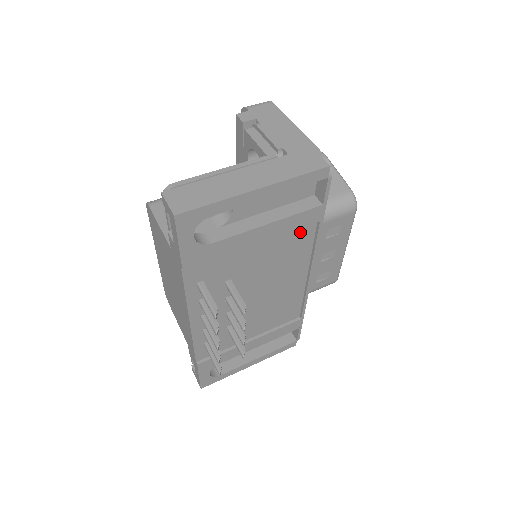
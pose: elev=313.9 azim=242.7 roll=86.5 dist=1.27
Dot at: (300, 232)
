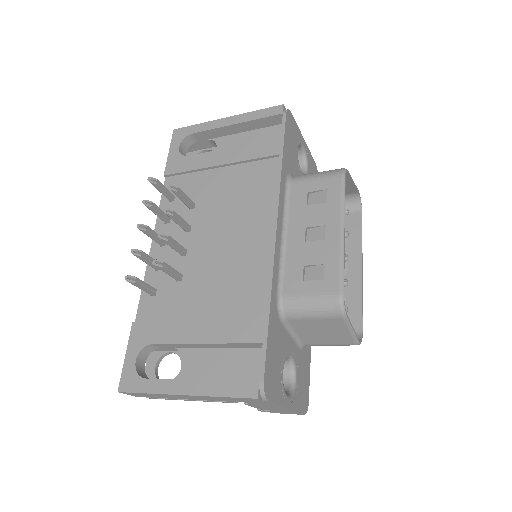
Dot at: (263, 168)
